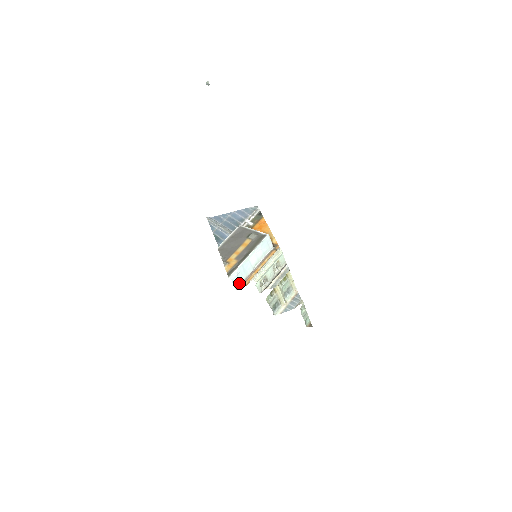
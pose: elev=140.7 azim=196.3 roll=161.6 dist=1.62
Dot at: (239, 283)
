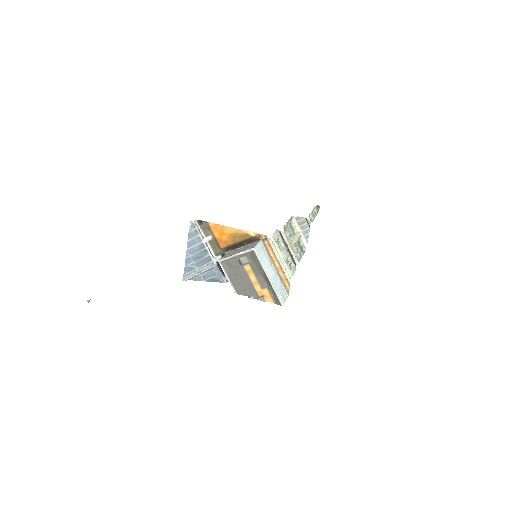
Dot at: (284, 291)
